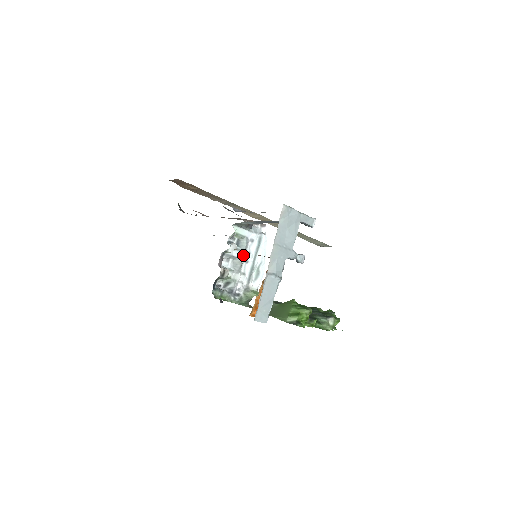
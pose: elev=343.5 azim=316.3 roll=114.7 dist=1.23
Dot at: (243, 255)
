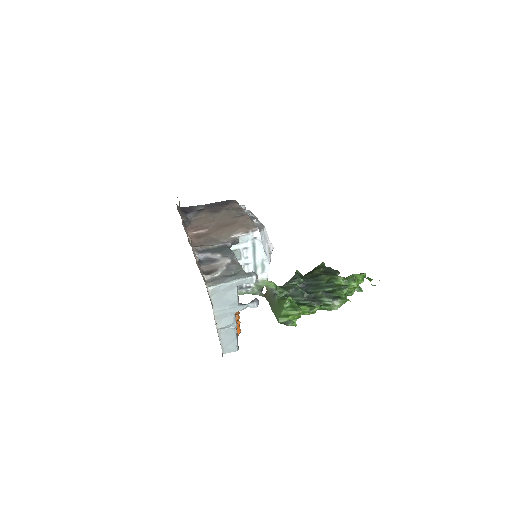
Dot at: (241, 261)
